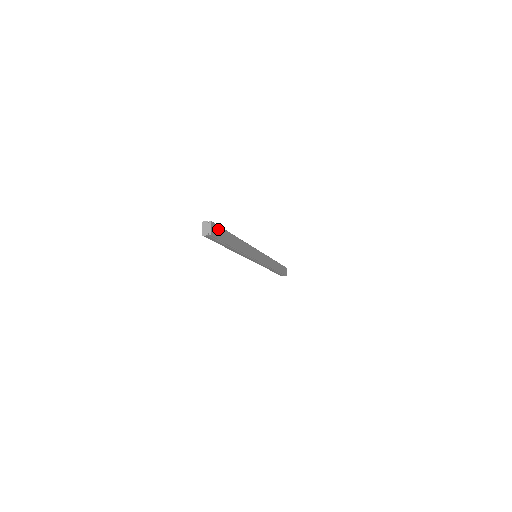
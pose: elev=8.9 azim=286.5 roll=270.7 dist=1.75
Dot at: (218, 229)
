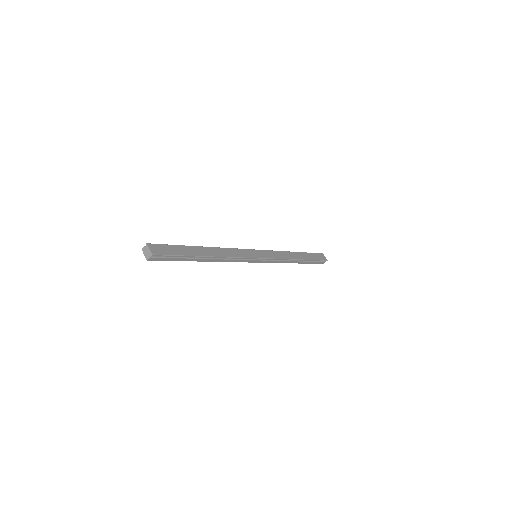
Dot at: (164, 247)
